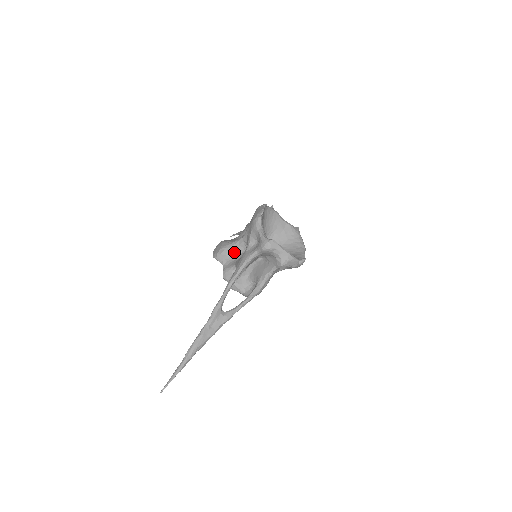
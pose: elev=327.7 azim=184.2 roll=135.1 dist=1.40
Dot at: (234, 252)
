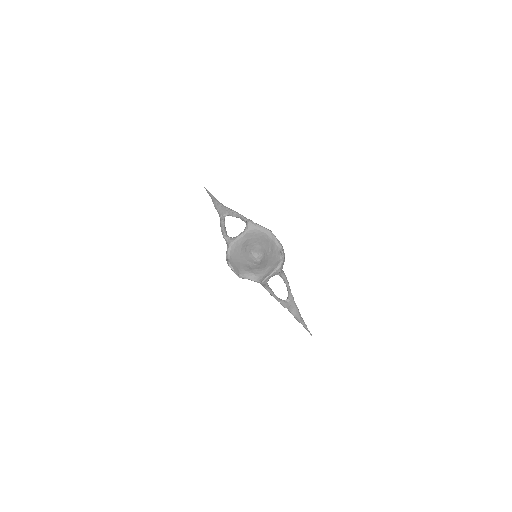
Dot at: occluded
